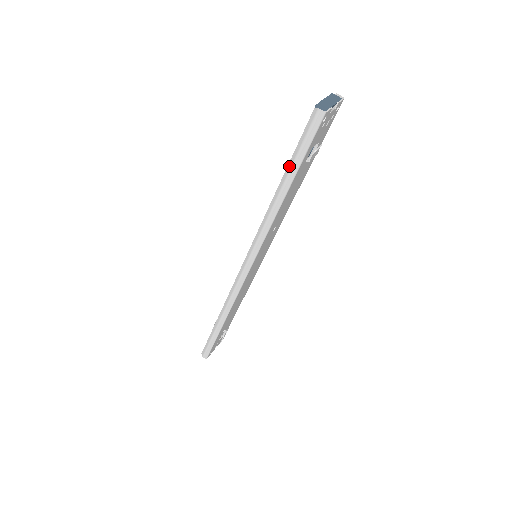
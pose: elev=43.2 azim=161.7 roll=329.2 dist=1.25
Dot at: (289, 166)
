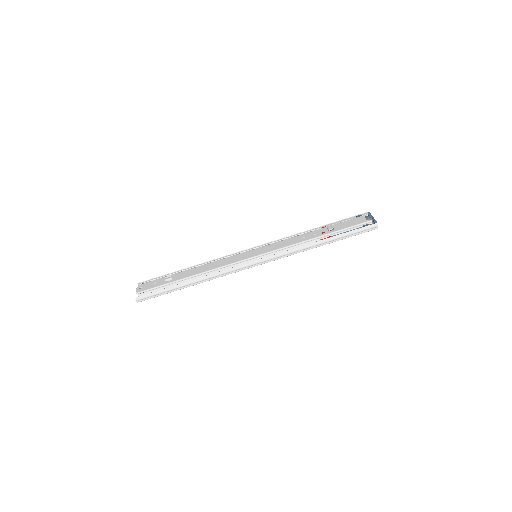
Dot at: (341, 235)
